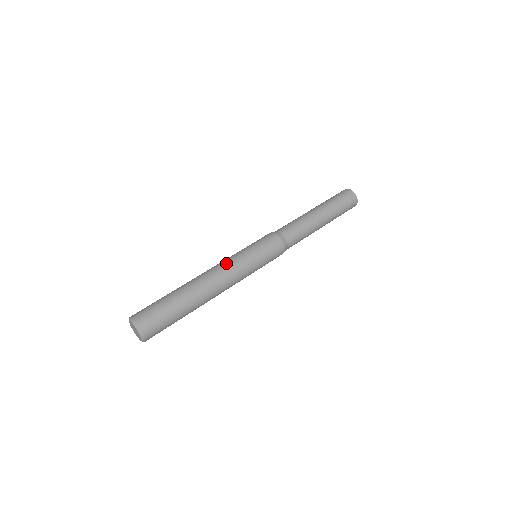
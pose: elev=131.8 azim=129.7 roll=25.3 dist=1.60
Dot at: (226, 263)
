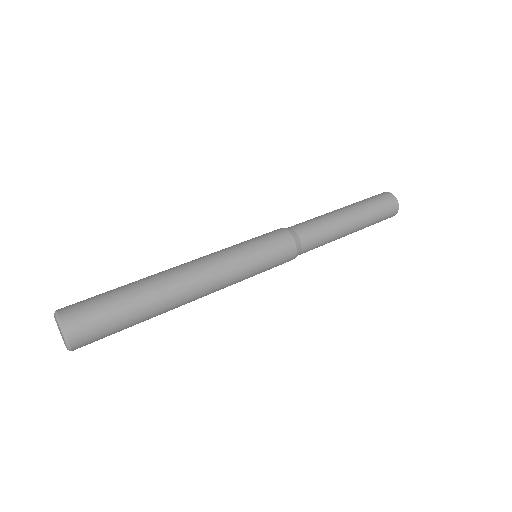
Dot at: occluded
